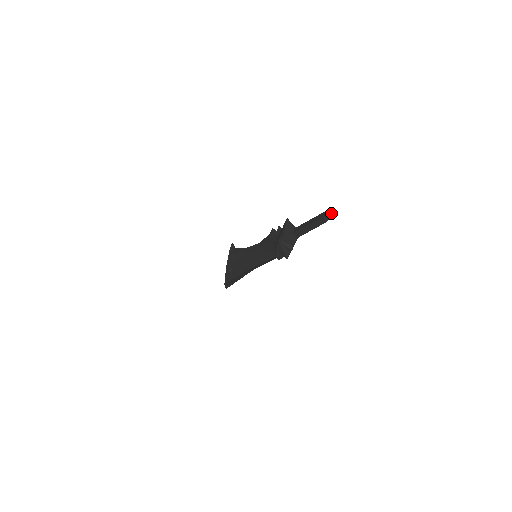
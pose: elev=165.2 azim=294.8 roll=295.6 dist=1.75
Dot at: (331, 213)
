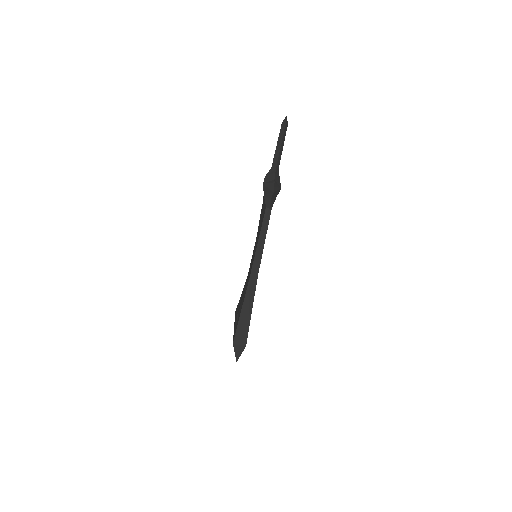
Dot at: (286, 116)
